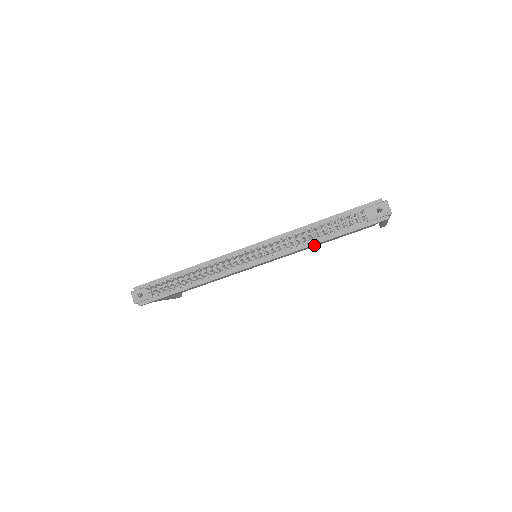
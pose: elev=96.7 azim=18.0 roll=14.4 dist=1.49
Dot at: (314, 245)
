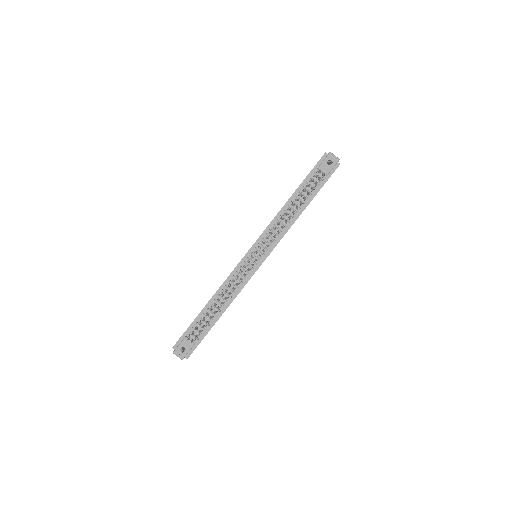
Dot at: occluded
